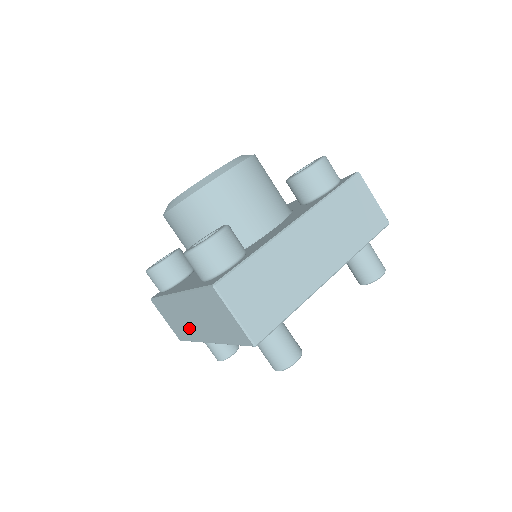
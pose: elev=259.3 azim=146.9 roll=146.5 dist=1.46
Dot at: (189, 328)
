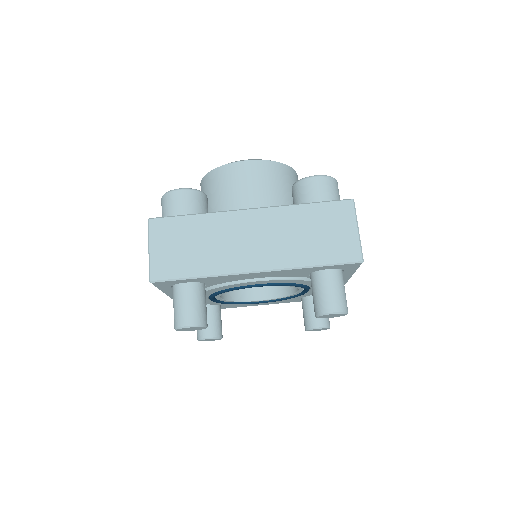
Dot at: (221, 254)
